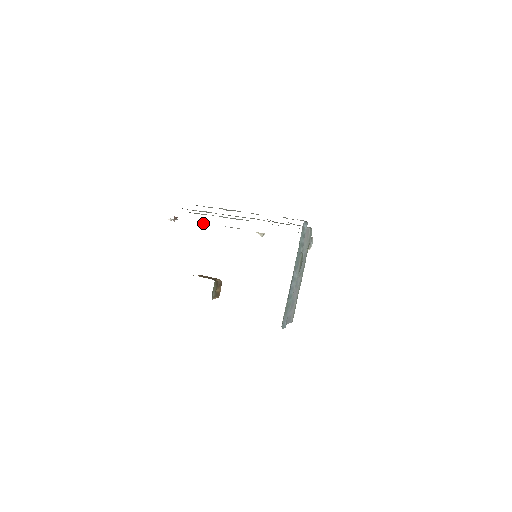
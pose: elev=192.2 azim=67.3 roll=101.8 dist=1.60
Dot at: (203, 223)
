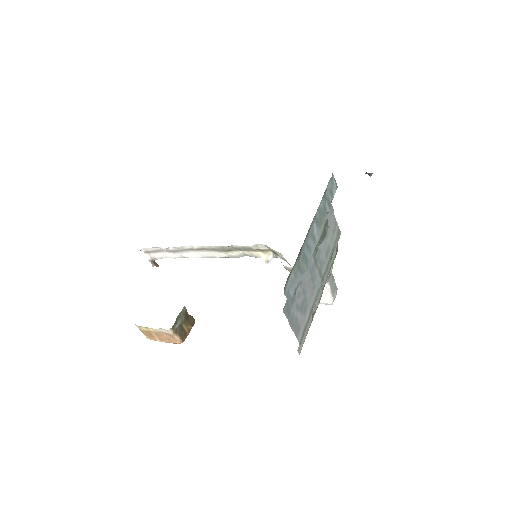
Dot at: (190, 255)
